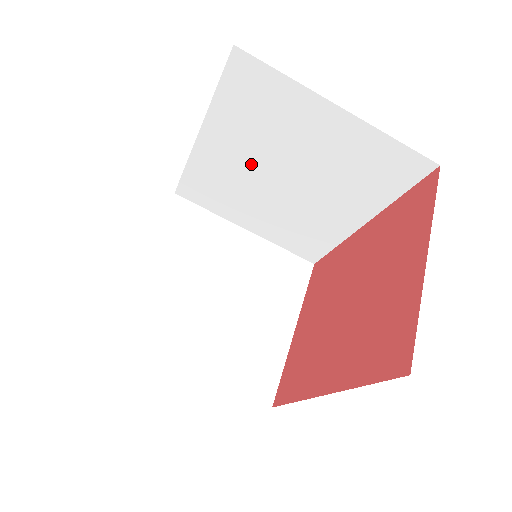
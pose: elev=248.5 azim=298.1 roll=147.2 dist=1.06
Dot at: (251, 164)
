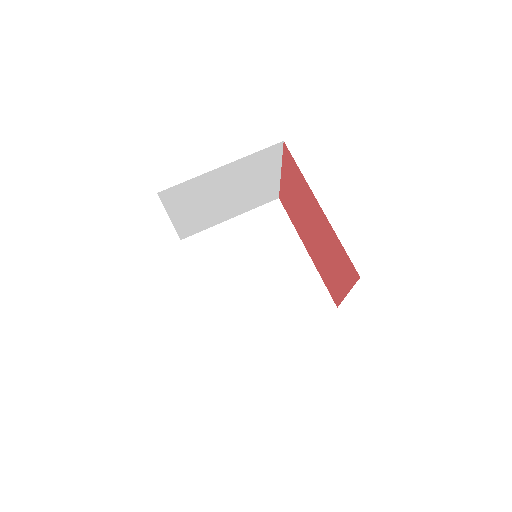
Dot at: (237, 282)
